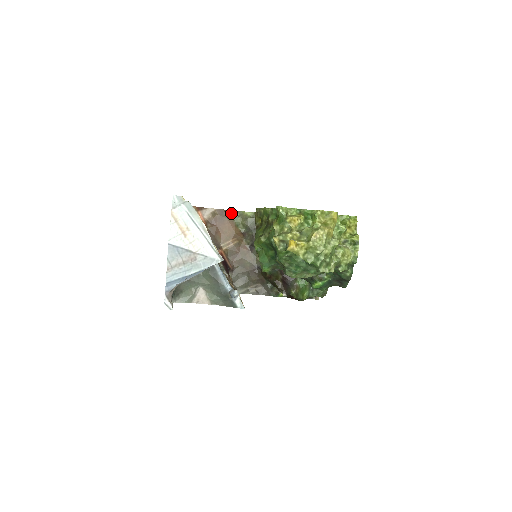
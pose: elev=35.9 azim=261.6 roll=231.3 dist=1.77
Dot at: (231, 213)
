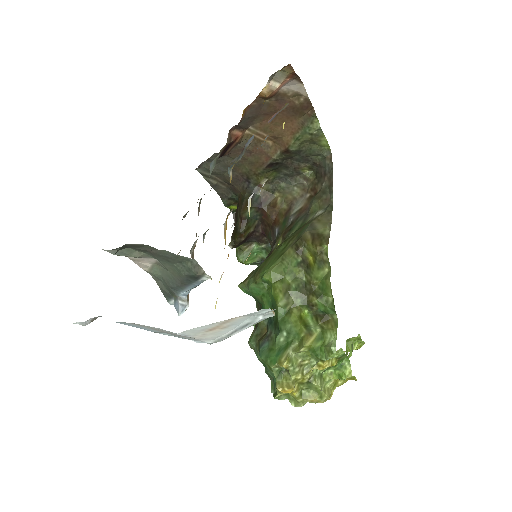
Dot at: (312, 121)
